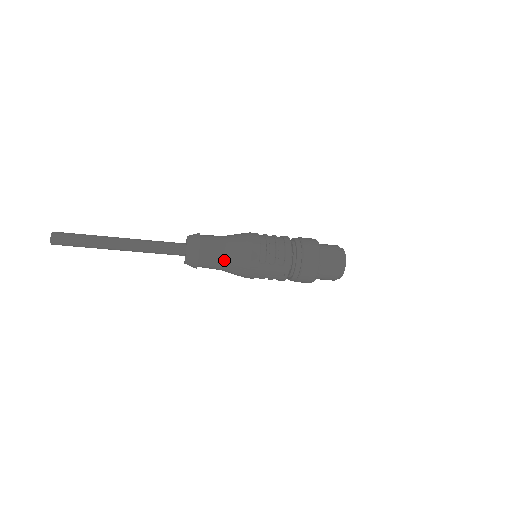
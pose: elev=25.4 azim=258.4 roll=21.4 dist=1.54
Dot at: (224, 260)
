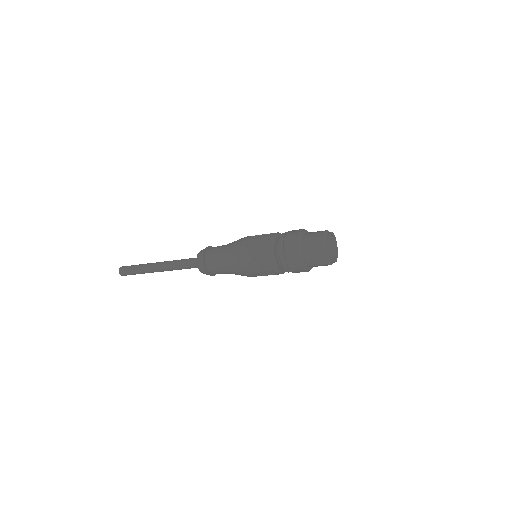
Dot at: occluded
